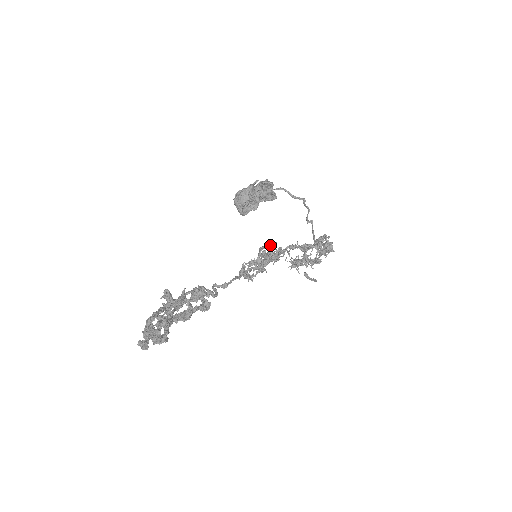
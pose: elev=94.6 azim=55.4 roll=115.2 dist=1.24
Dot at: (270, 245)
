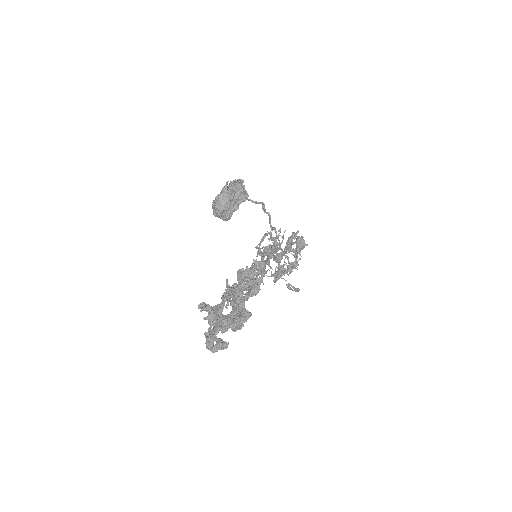
Dot at: (268, 233)
